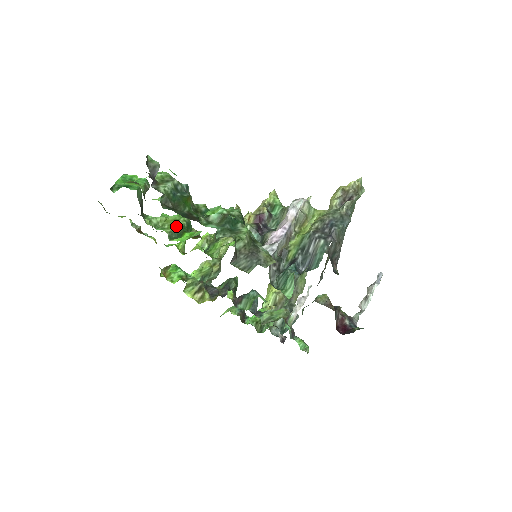
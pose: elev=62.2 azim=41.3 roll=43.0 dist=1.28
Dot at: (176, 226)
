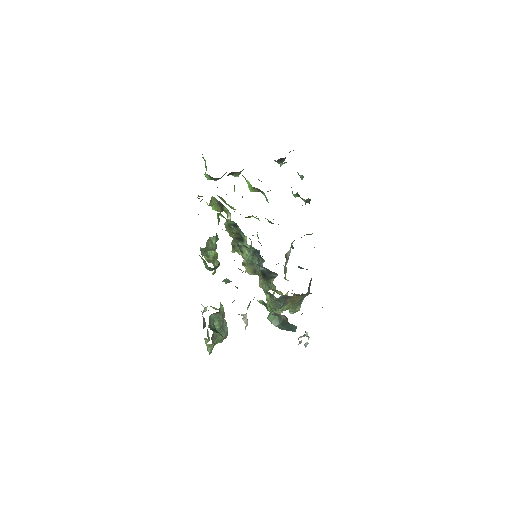
Dot at: occluded
